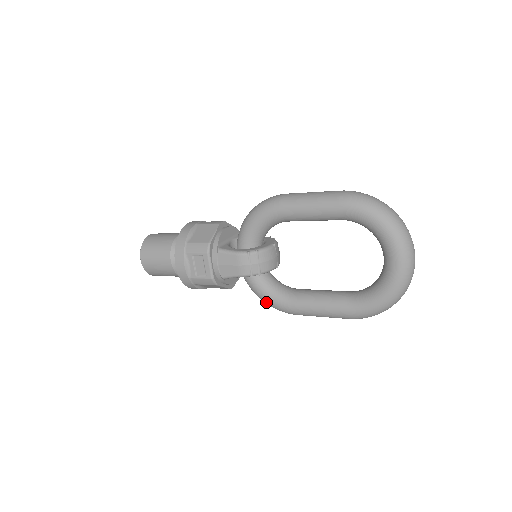
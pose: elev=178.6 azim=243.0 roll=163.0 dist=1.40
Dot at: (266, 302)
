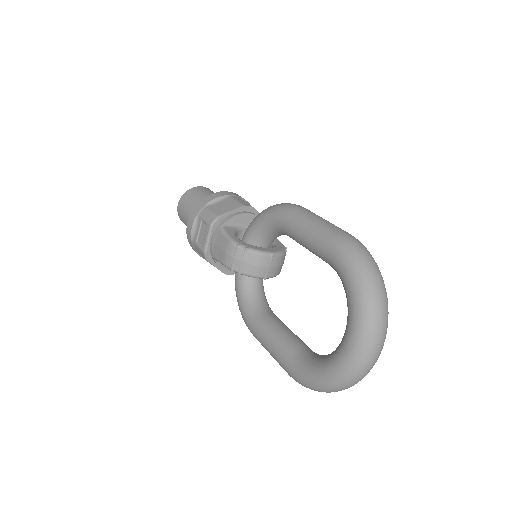
Dot at: (238, 305)
